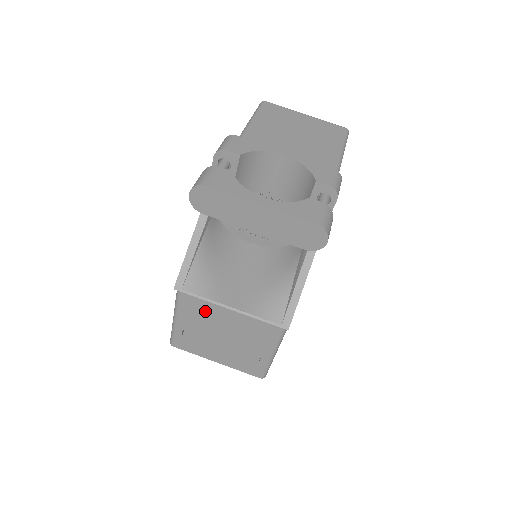
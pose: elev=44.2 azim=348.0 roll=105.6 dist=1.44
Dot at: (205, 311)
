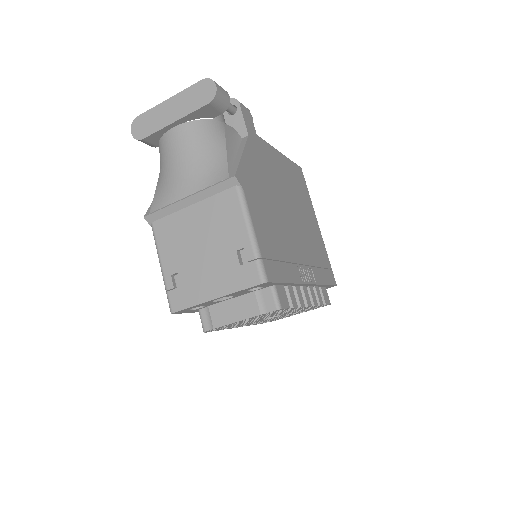
Dot at: (177, 229)
